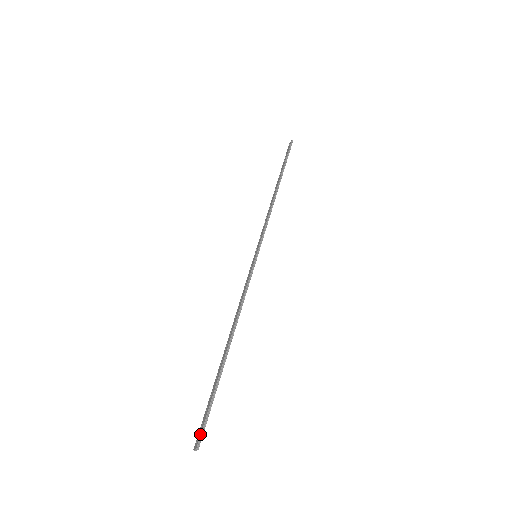
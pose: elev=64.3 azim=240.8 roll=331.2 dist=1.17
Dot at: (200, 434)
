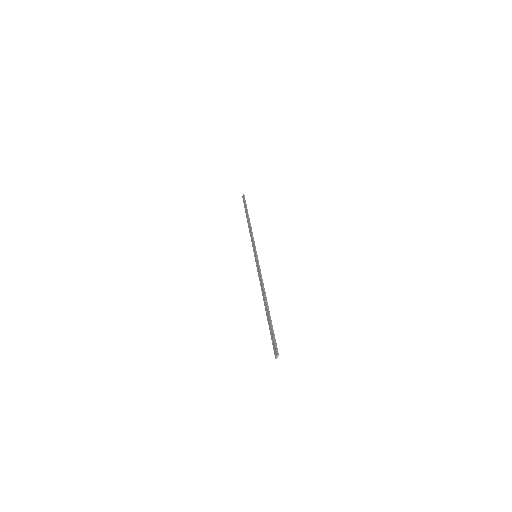
Dot at: (275, 347)
